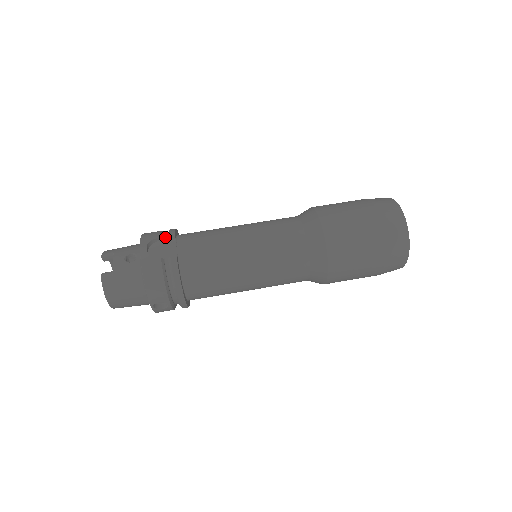
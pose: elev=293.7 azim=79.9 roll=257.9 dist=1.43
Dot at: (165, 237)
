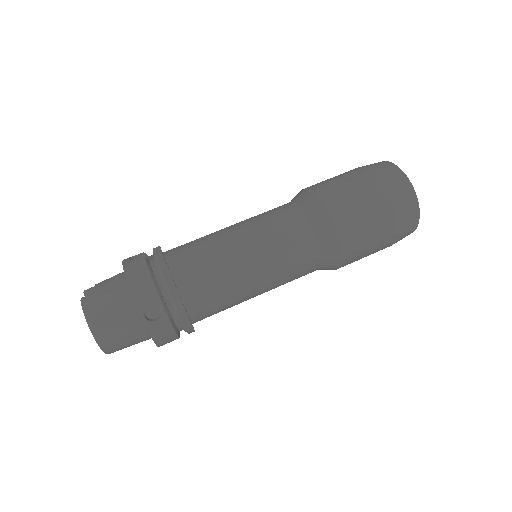
Dot at: occluded
